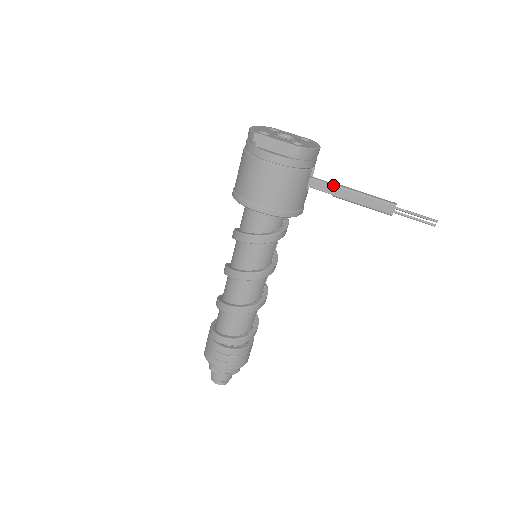
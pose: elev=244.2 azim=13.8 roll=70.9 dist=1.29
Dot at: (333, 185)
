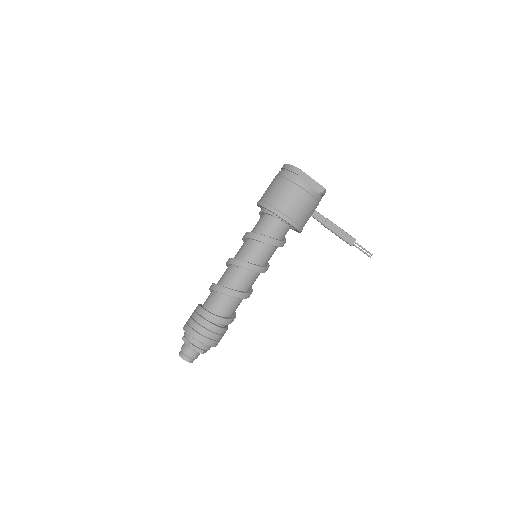
Dot at: (326, 218)
